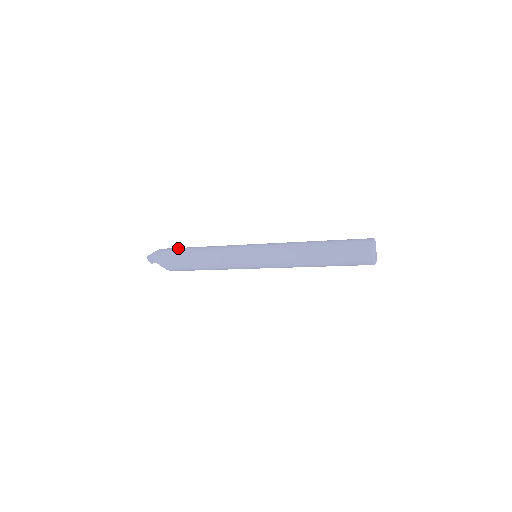
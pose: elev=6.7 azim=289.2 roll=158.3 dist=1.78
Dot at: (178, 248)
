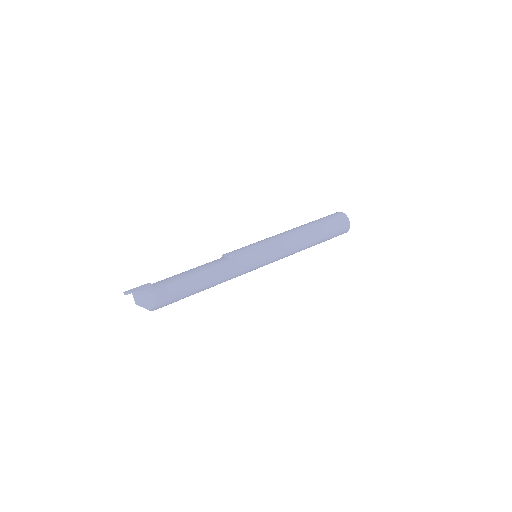
Dot at: (182, 289)
